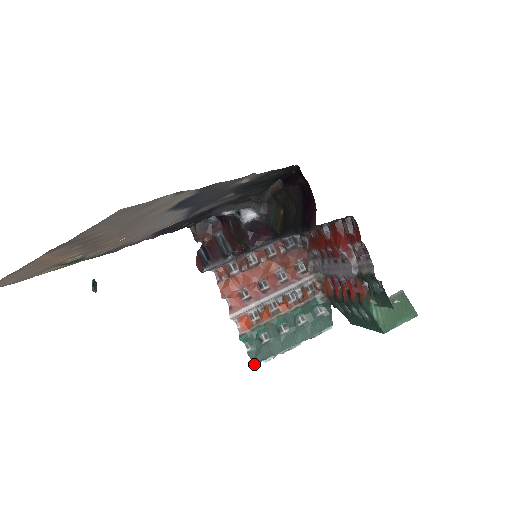
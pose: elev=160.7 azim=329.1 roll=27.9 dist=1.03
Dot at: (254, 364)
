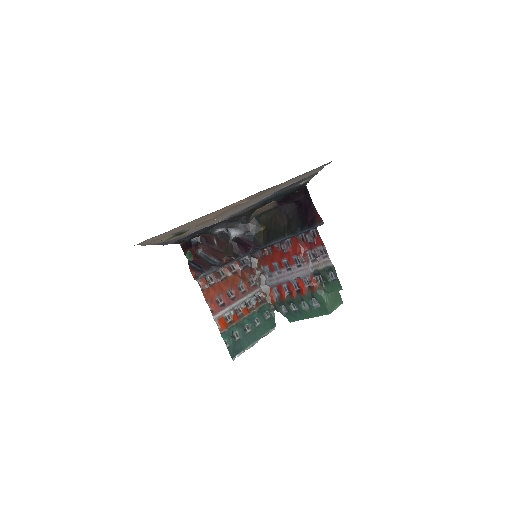
Dot at: (232, 358)
